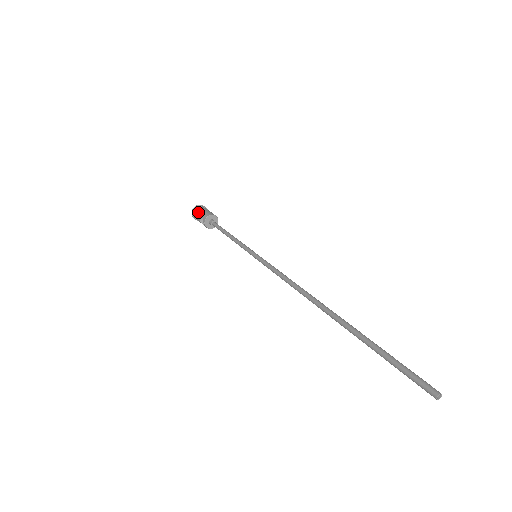
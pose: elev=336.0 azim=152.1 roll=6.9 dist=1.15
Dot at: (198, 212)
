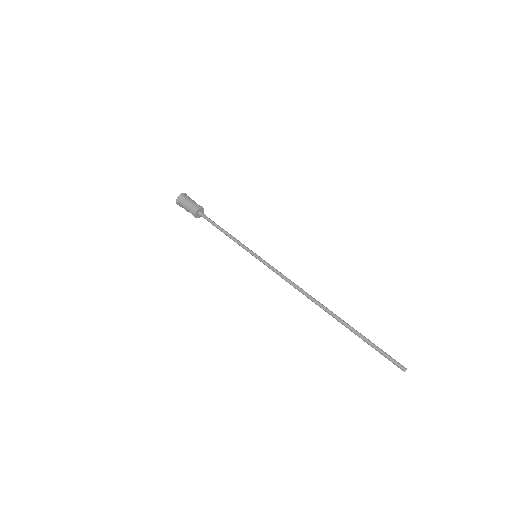
Dot at: (183, 205)
